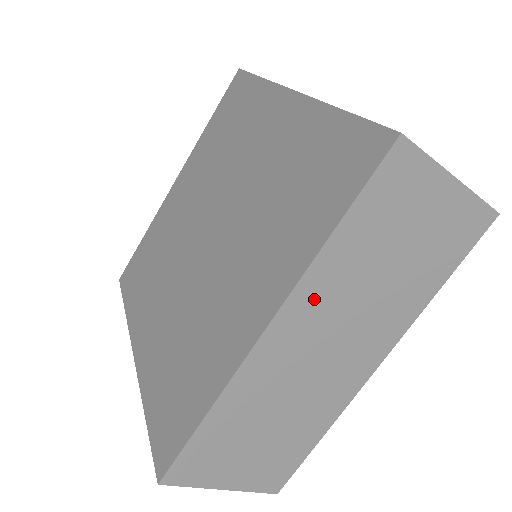
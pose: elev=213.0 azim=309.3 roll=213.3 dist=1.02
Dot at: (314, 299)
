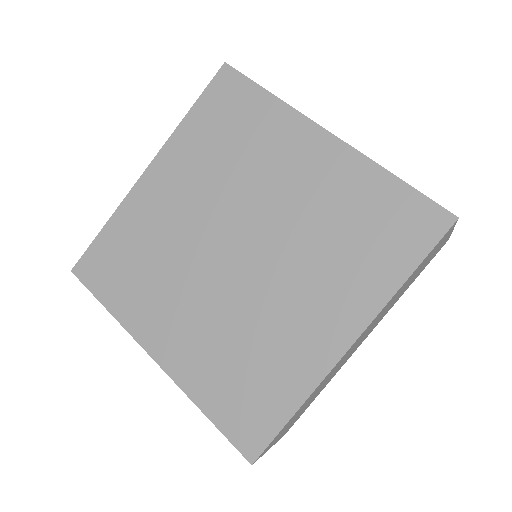
Dot at: occluded
